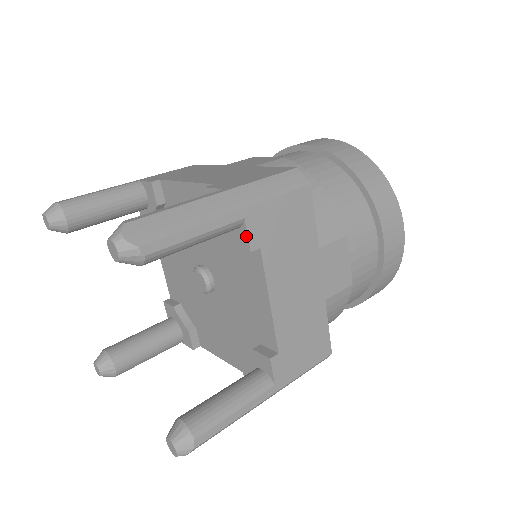
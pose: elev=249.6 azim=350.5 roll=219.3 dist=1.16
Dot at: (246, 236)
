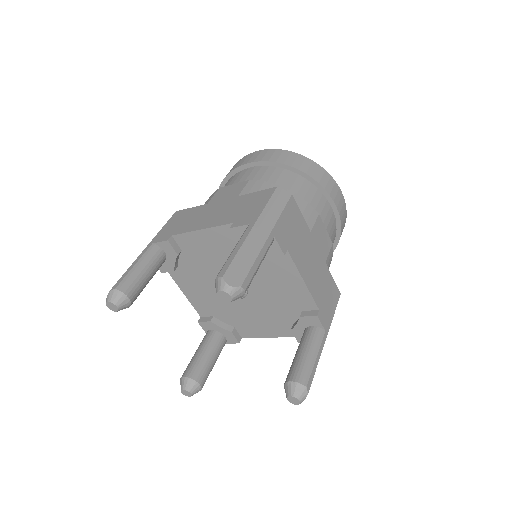
Dot at: (278, 247)
